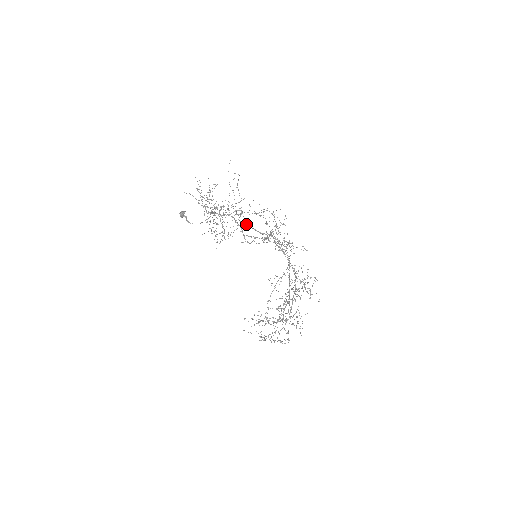
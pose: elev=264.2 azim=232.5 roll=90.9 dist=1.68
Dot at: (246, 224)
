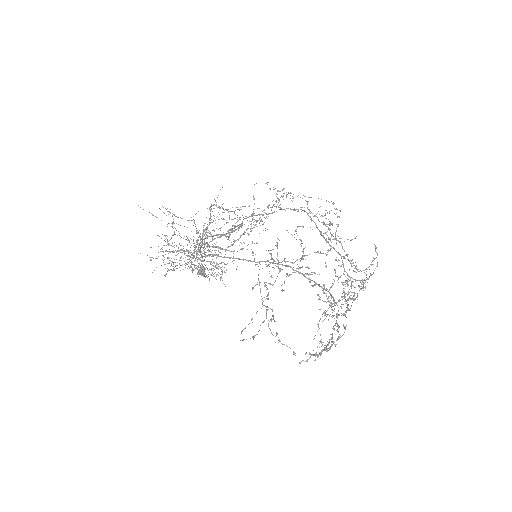
Dot at: occluded
